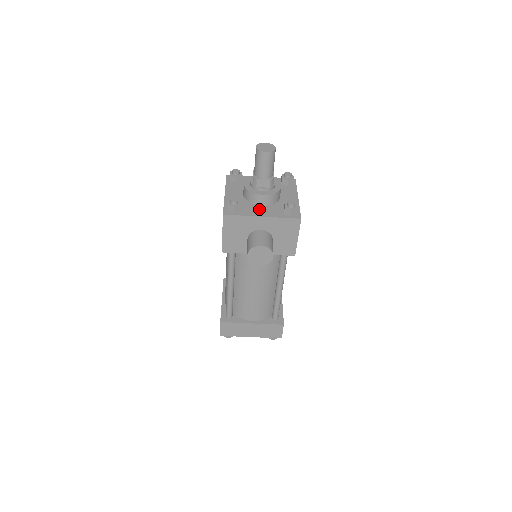
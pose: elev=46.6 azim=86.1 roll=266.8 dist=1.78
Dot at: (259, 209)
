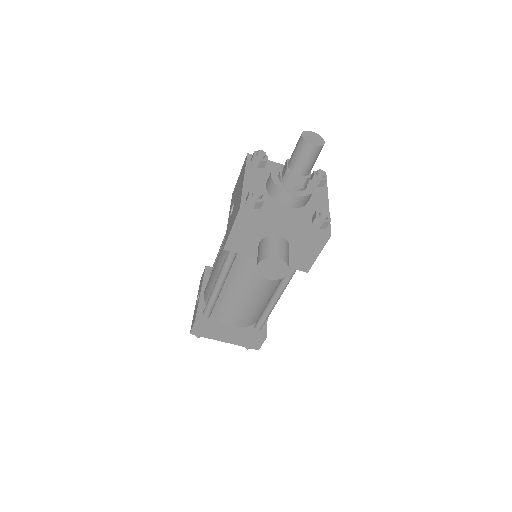
Dot at: (283, 211)
